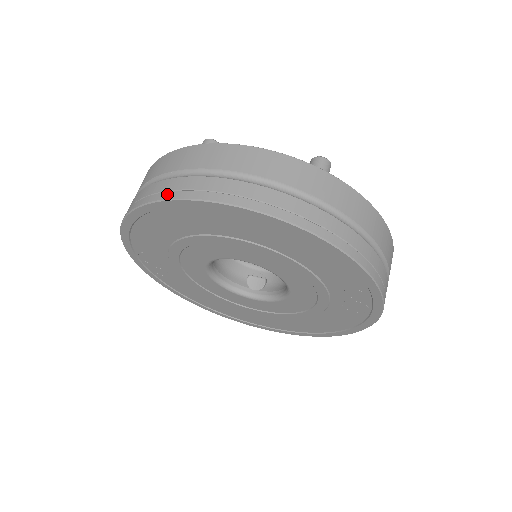
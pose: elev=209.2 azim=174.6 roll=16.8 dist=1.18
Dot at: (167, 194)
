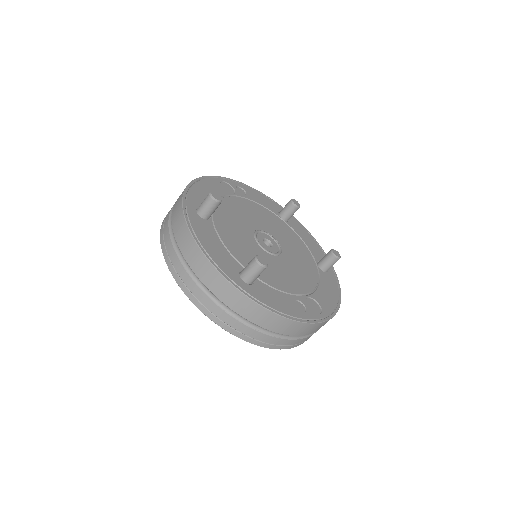
Dot at: (162, 241)
